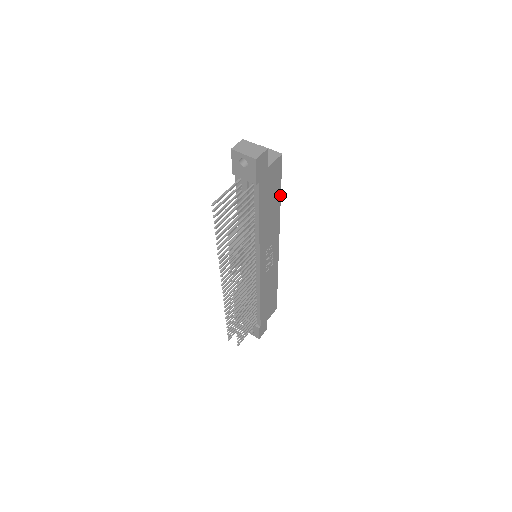
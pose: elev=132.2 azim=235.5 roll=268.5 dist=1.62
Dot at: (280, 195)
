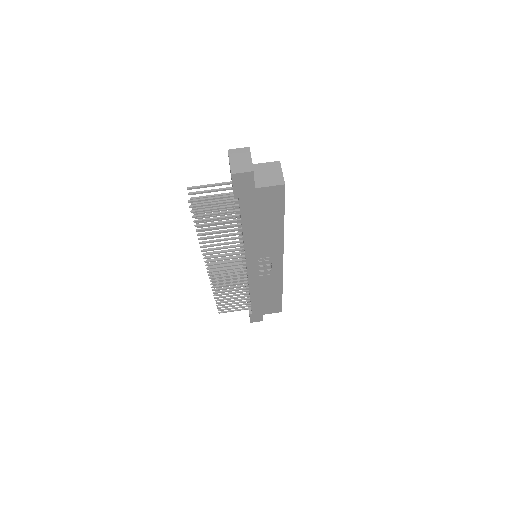
Dot at: (283, 220)
